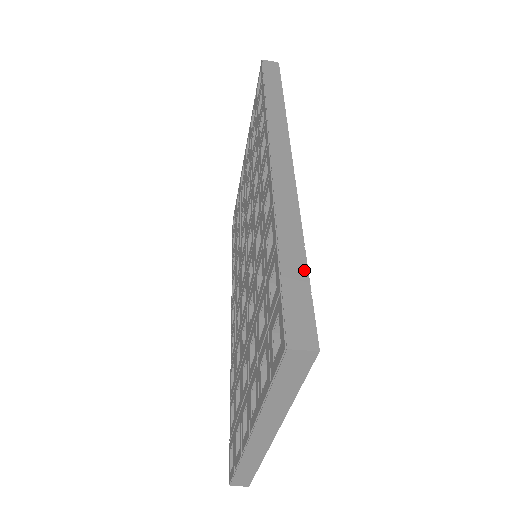
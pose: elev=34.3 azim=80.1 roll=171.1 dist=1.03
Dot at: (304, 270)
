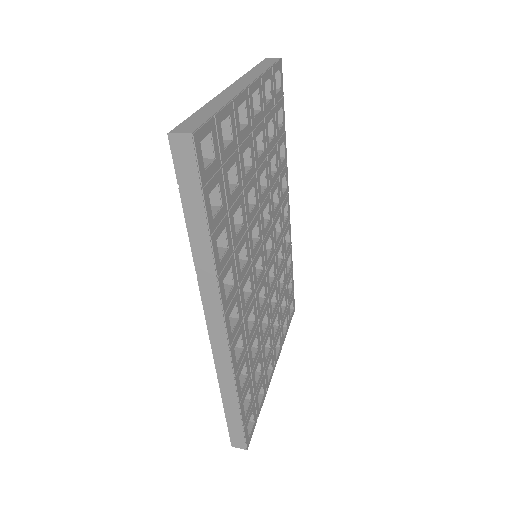
Dot at: (239, 418)
